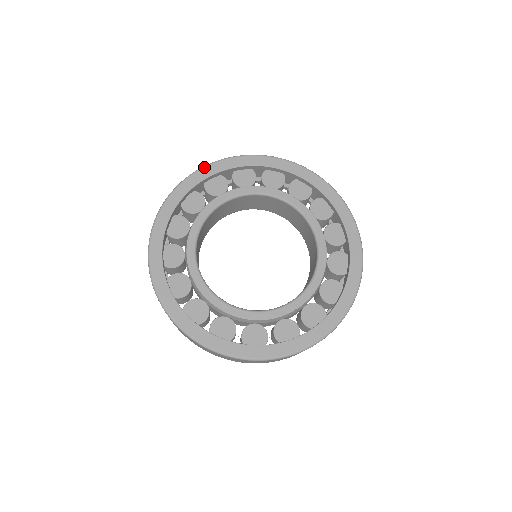
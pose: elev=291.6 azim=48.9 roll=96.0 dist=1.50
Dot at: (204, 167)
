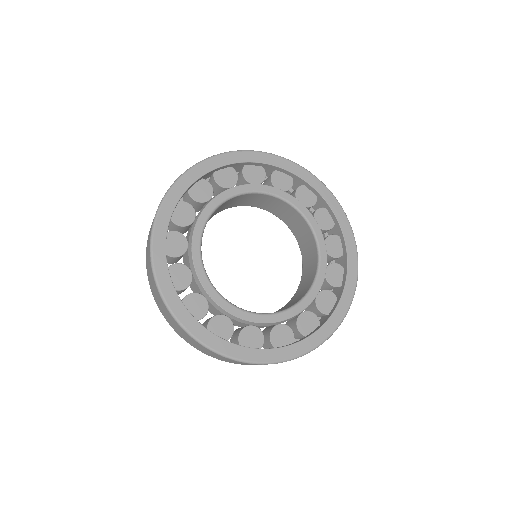
Dot at: (185, 173)
